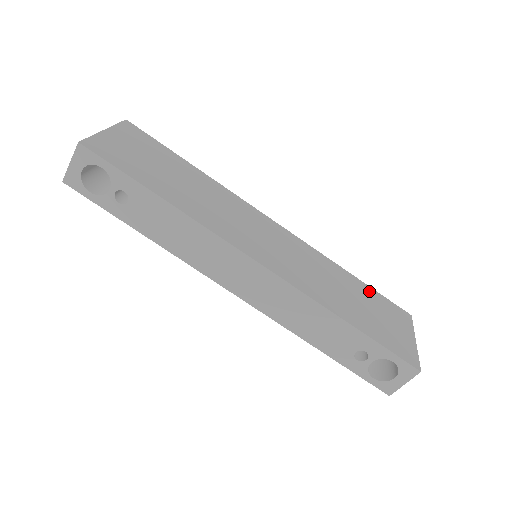
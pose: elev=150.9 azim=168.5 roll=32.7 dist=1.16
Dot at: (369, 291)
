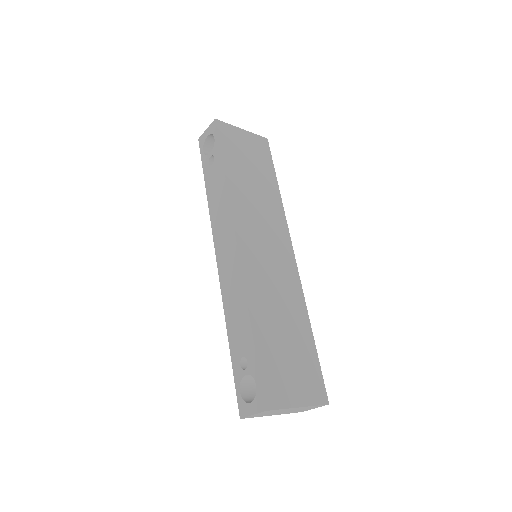
Dot at: (310, 350)
